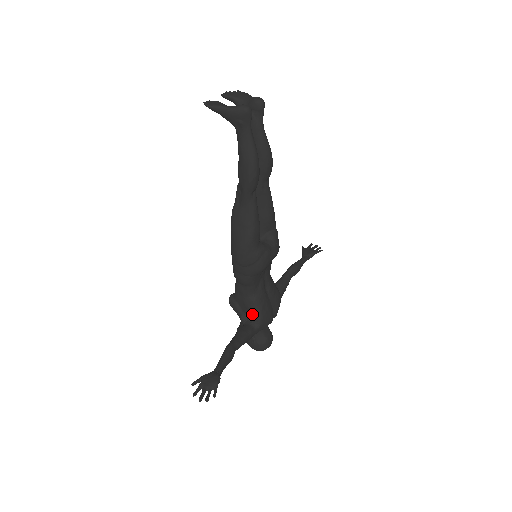
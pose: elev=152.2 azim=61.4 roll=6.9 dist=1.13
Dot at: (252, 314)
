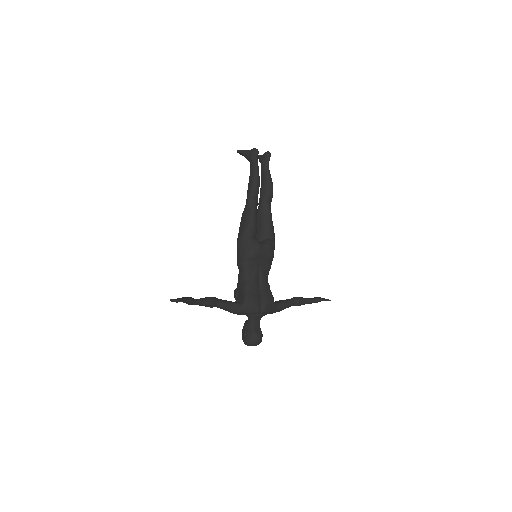
Dot at: (242, 295)
